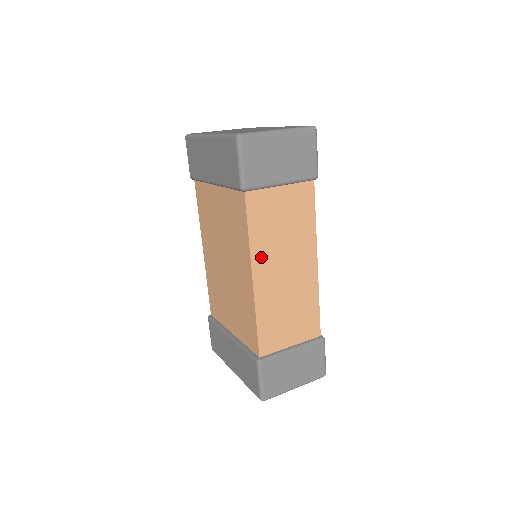
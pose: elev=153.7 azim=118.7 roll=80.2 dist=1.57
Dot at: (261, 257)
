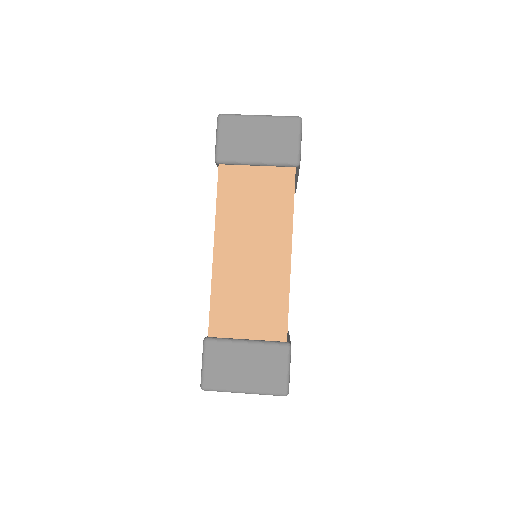
Dot at: (226, 229)
